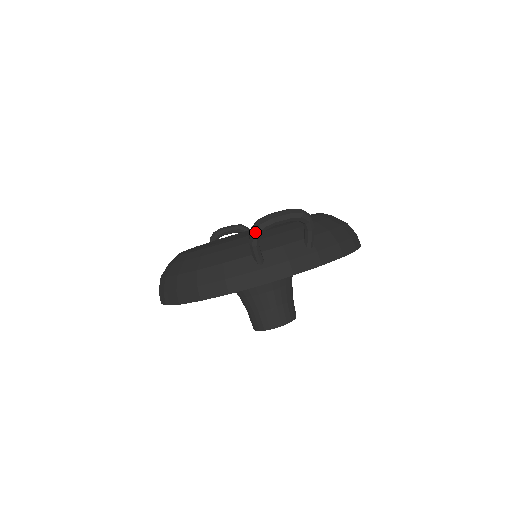
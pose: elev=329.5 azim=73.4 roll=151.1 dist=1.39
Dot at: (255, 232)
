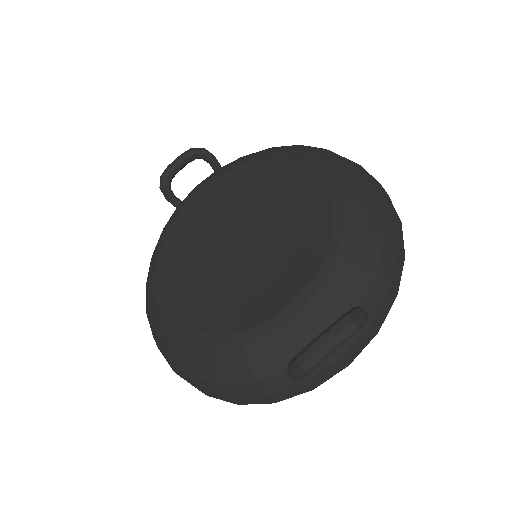
Dot at: (299, 378)
